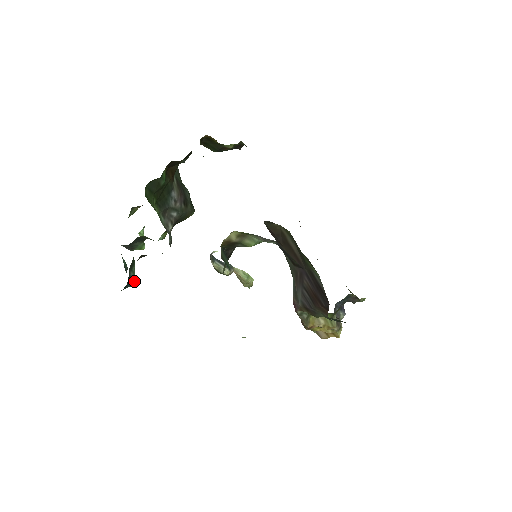
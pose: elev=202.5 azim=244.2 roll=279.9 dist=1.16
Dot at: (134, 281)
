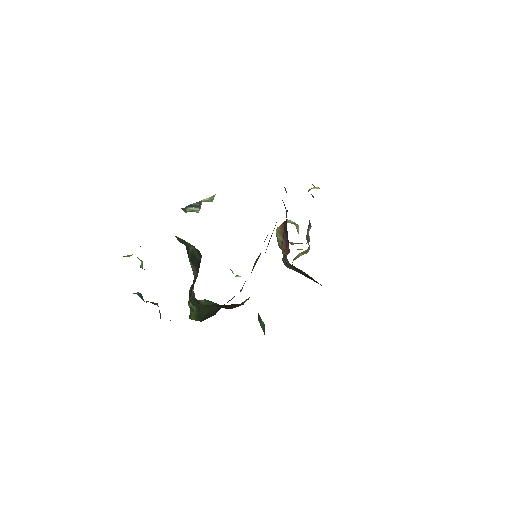
Dot at: occluded
